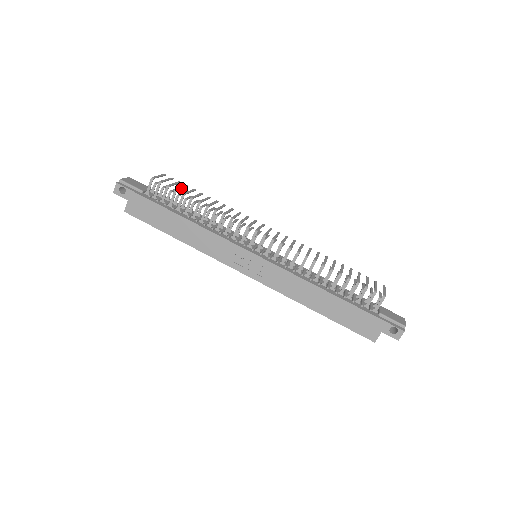
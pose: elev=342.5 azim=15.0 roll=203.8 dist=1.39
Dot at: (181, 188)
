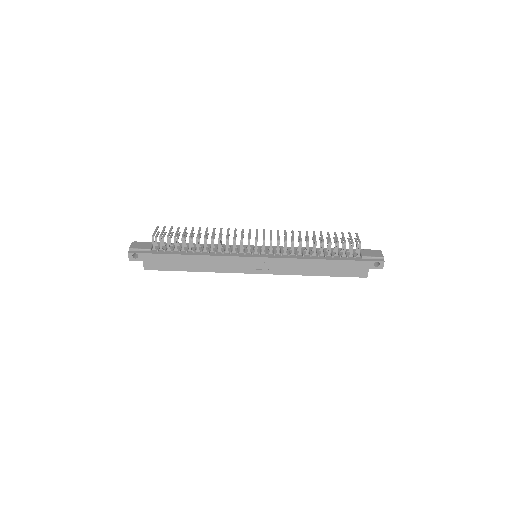
Dot at: (177, 233)
